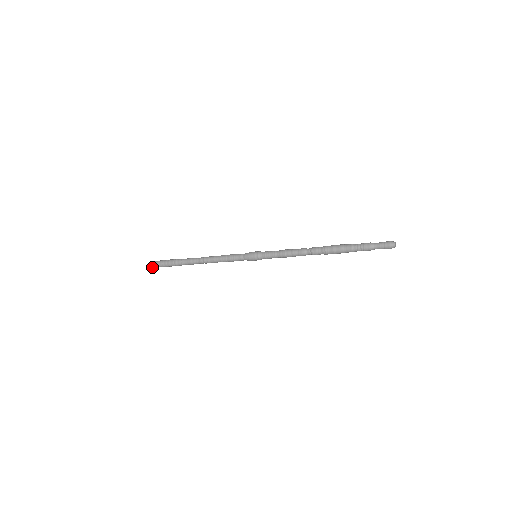
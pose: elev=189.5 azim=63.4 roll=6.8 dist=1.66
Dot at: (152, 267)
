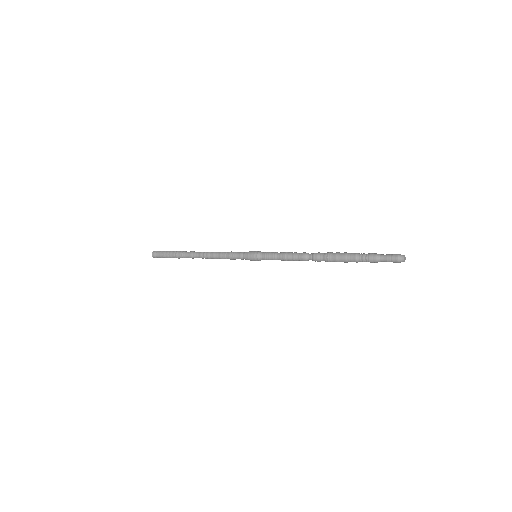
Dot at: (155, 257)
